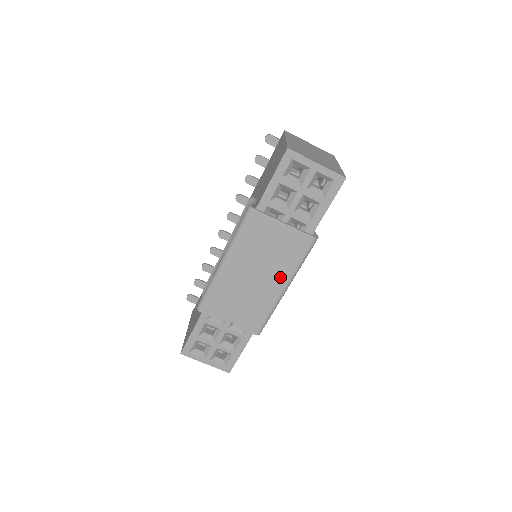
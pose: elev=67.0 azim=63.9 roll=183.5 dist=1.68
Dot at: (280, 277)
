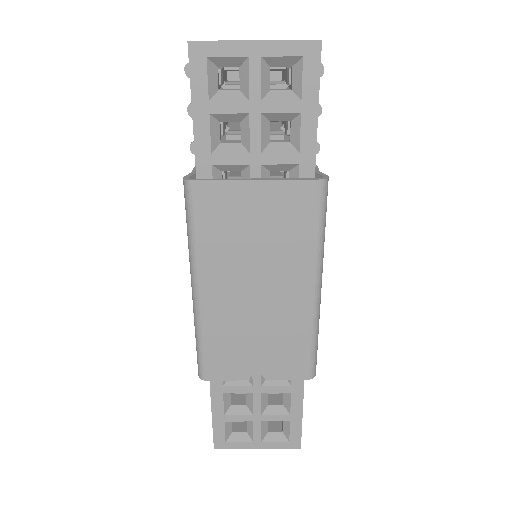
Dot at: (298, 274)
